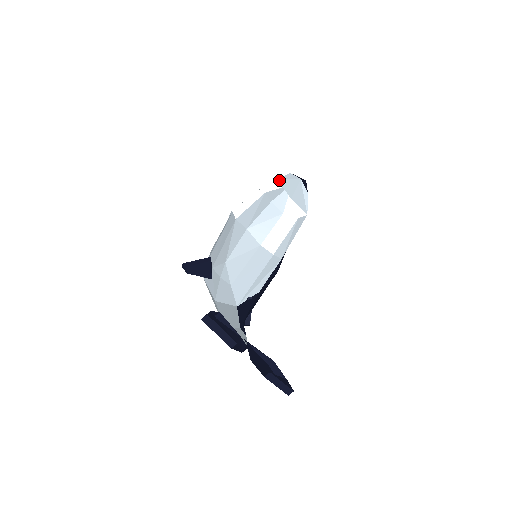
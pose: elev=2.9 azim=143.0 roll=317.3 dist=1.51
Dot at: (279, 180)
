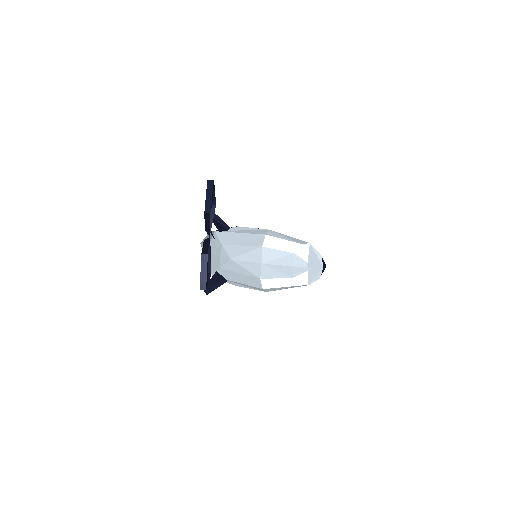
Dot at: (311, 246)
